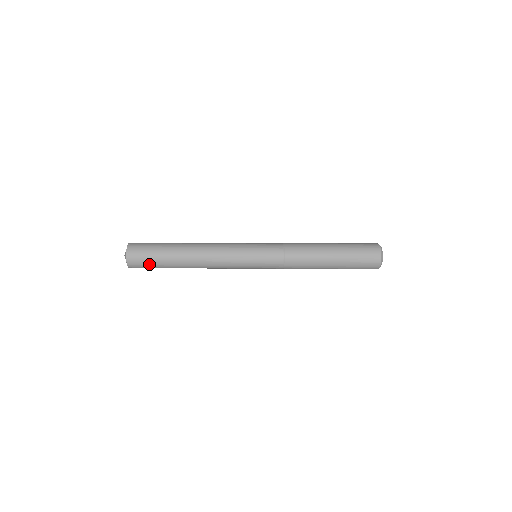
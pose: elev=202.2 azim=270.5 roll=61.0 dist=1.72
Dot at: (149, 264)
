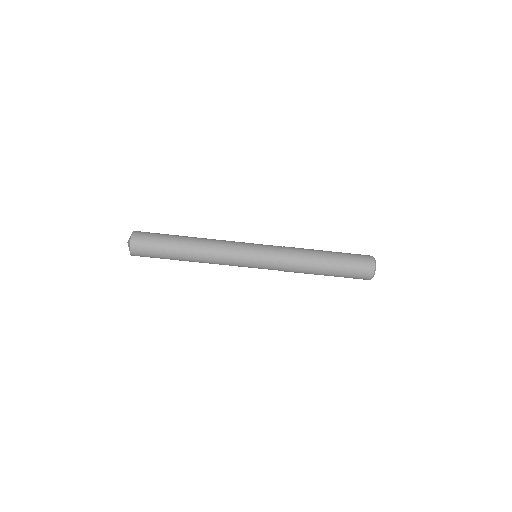
Dot at: (152, 250)
